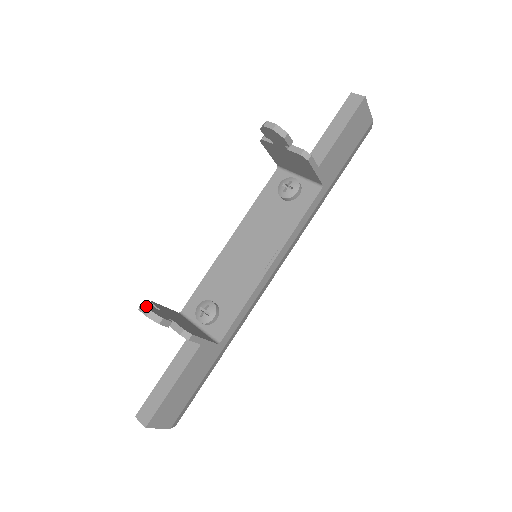
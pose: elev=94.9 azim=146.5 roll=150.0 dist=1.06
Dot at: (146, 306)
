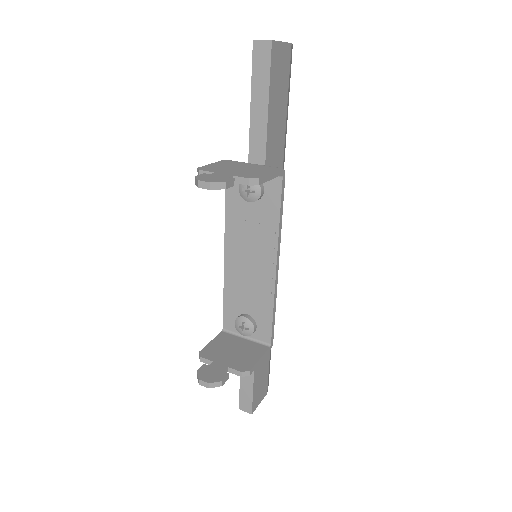
Dot at: (203, 379)
